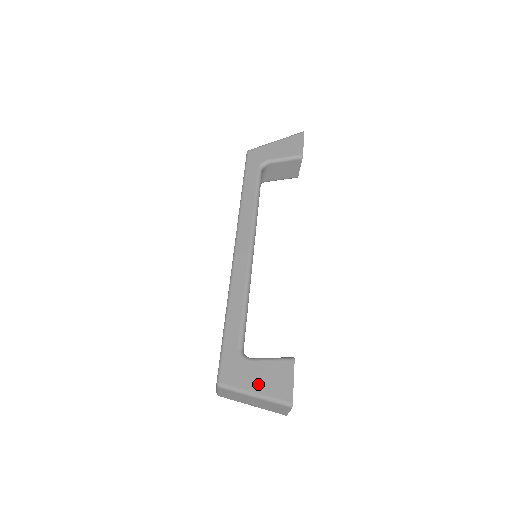
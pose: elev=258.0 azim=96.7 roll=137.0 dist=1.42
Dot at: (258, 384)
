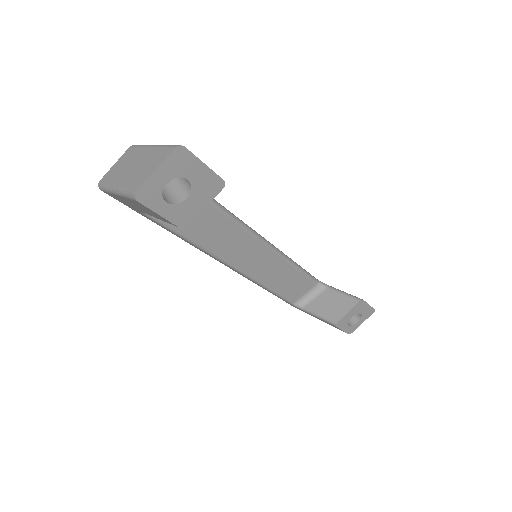
Dot at: occluded
